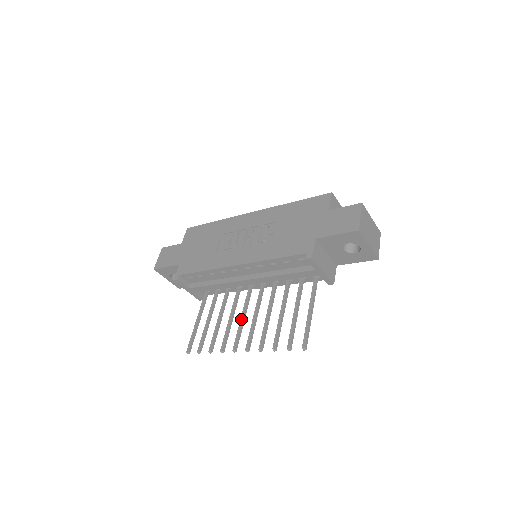
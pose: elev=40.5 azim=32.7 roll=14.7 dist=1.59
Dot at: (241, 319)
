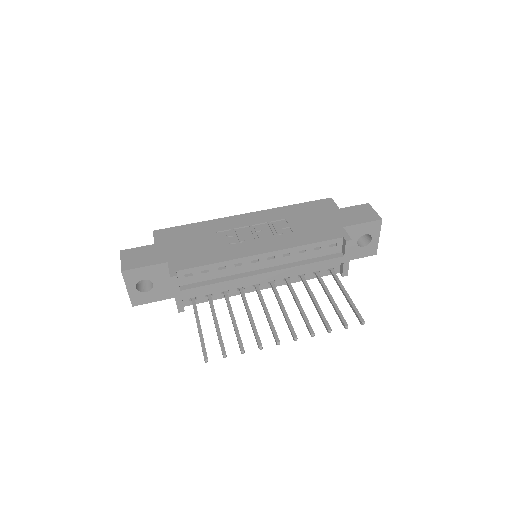
Dot at: (267, 314)
